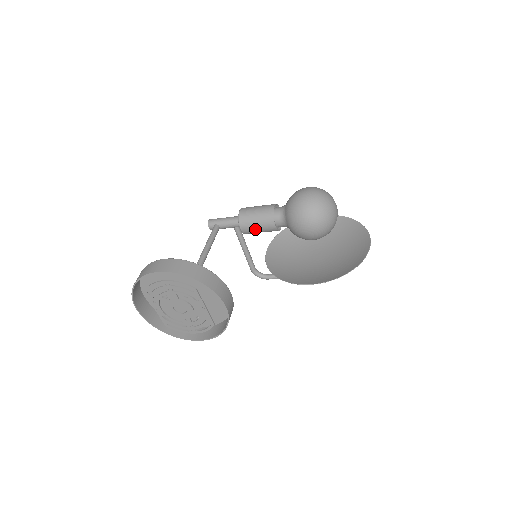
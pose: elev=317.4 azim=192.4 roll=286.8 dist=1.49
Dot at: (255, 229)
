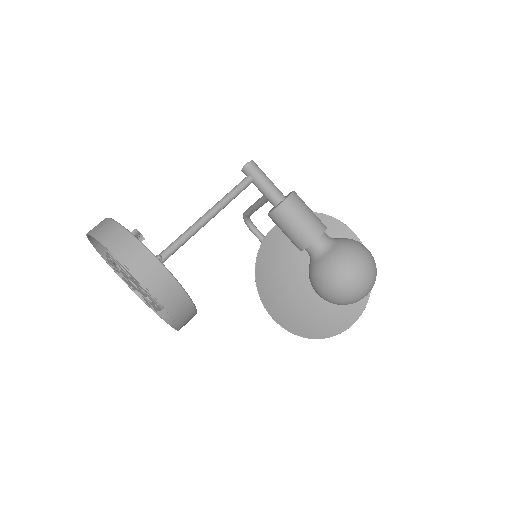
Dot at: (282, 229)
